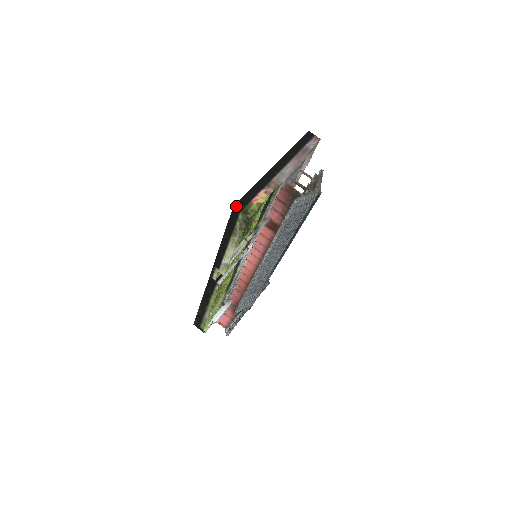
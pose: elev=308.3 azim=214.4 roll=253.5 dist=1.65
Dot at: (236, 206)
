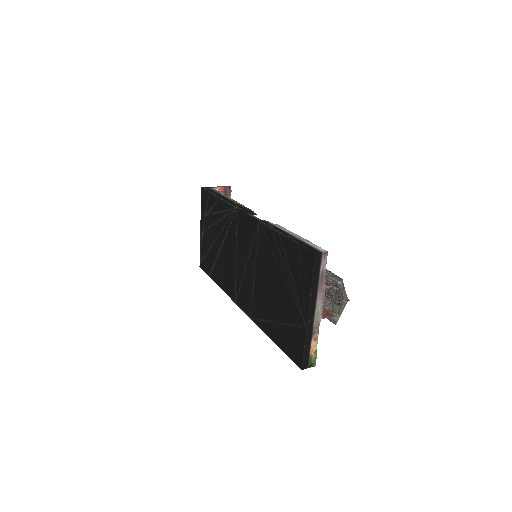
Dot at: (303, 368)
